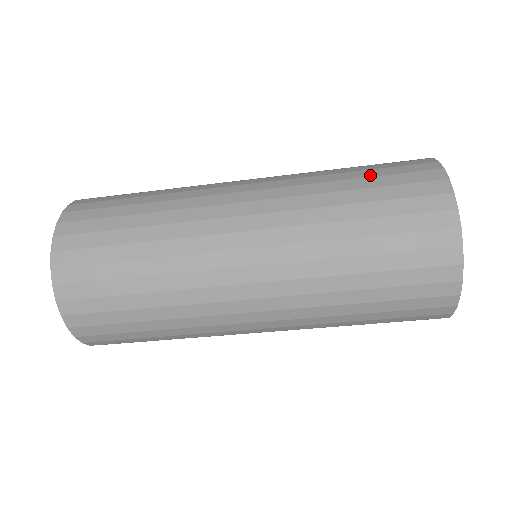
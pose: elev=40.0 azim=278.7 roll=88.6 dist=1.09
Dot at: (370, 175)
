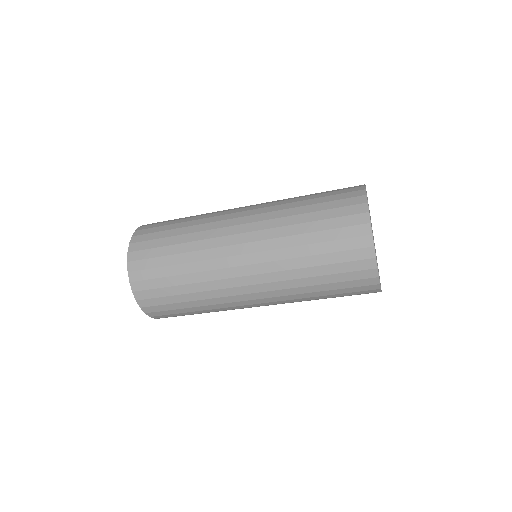
Dot at: (320, 196)
